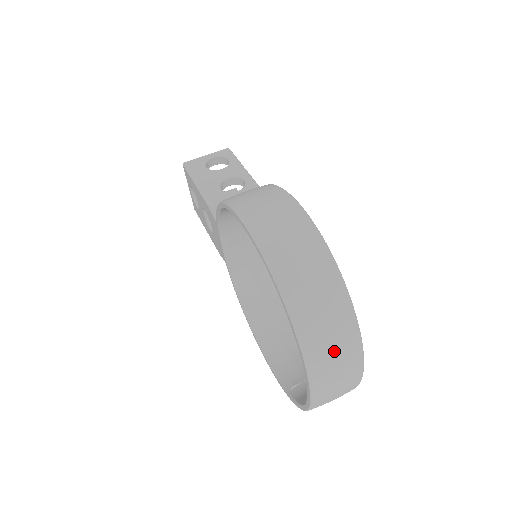
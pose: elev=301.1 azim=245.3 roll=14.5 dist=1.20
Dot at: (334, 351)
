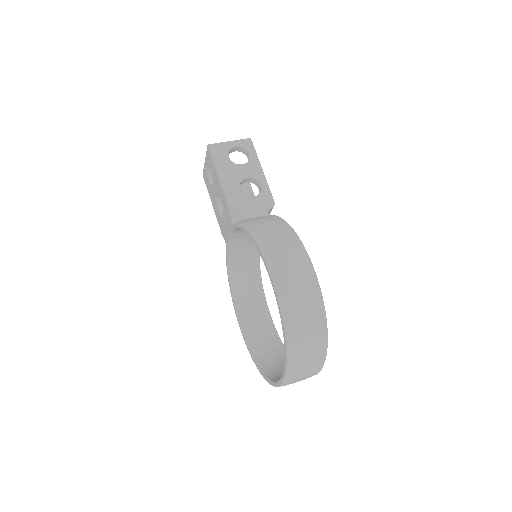
Dot at: (306, 370)
